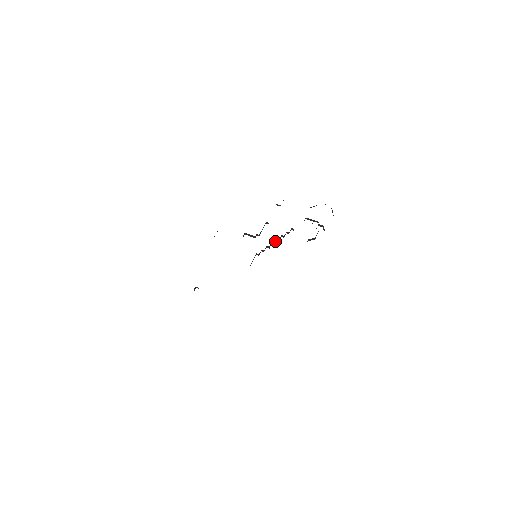
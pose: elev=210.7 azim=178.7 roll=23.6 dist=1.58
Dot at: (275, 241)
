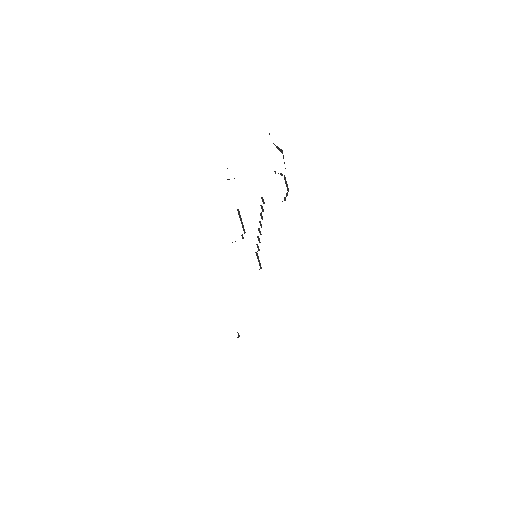
Dot at: occluded
